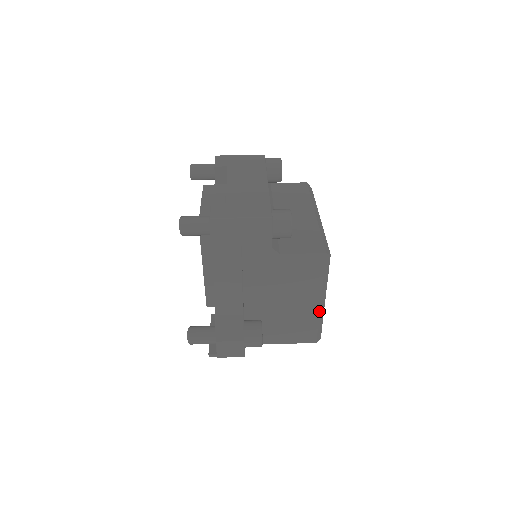
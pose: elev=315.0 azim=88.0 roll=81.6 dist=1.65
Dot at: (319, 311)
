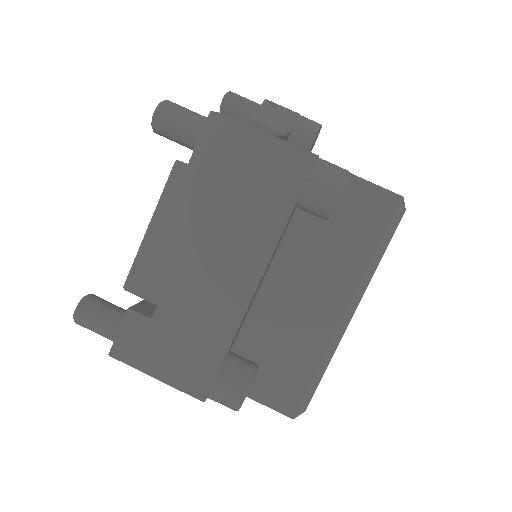
Dot at: occluded
